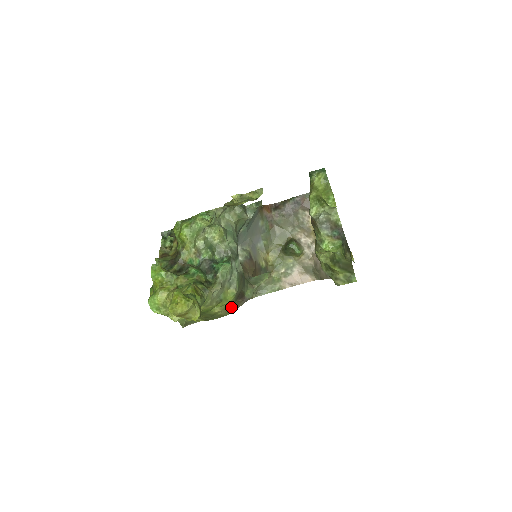
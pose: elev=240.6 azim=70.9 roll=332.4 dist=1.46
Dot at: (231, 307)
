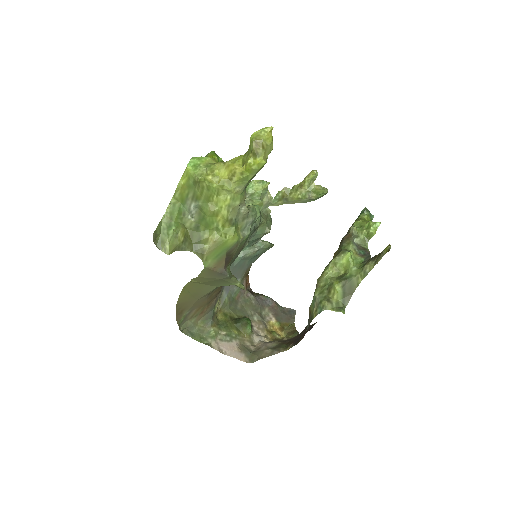
Dot at: (217, 255)
